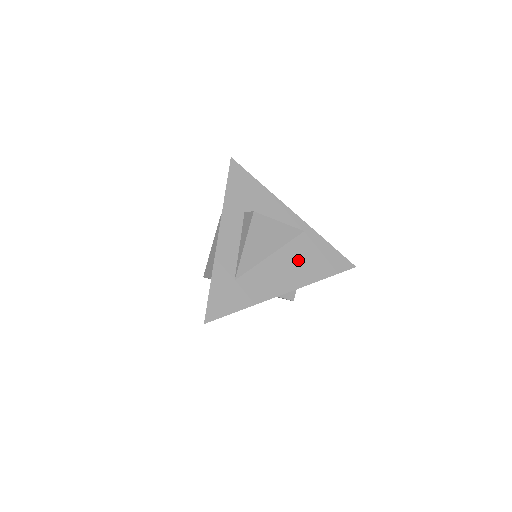
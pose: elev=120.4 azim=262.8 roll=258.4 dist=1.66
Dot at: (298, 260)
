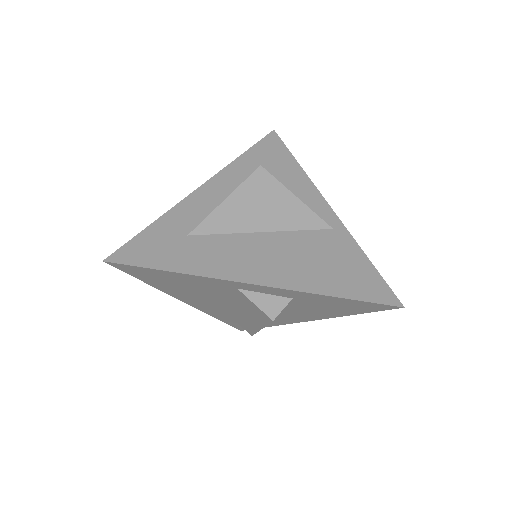
Dot at: (302, 255)
